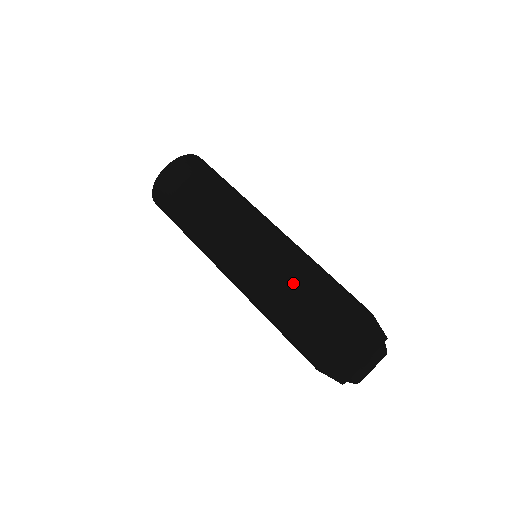
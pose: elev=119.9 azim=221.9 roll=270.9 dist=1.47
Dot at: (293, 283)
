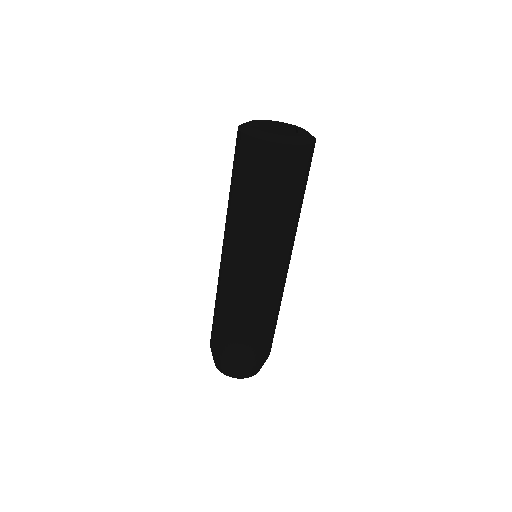
Dot at: (225, 313)
